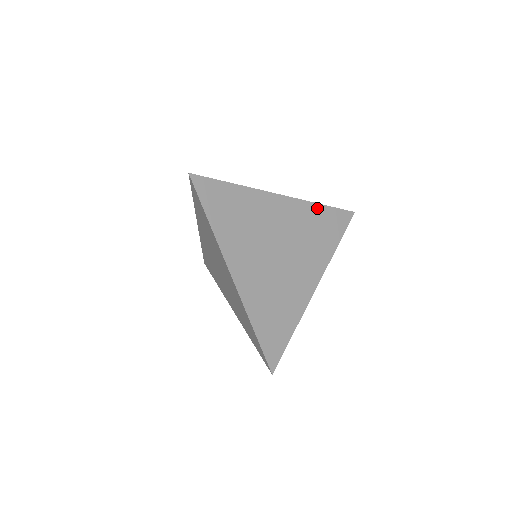
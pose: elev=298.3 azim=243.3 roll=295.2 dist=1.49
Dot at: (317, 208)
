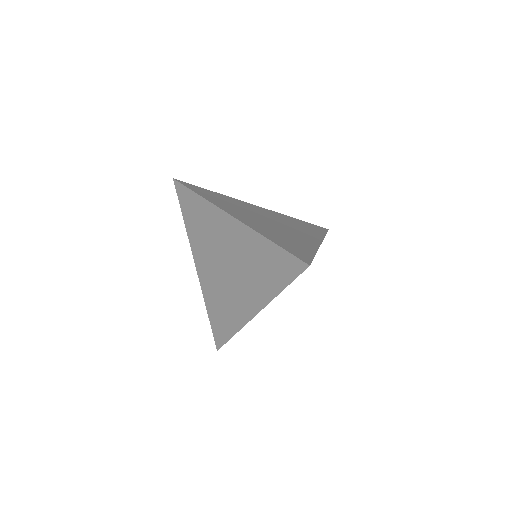
Dot at: (292, 218)
